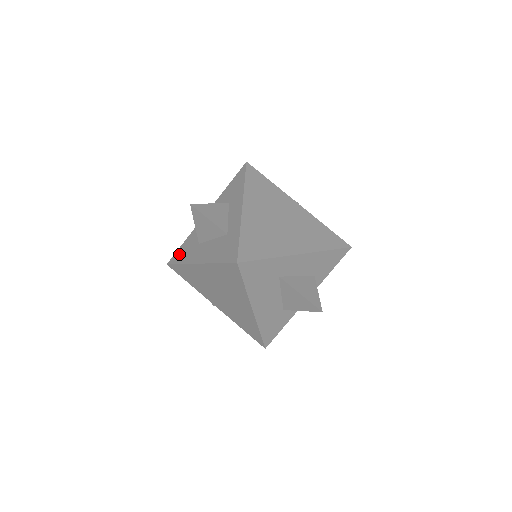
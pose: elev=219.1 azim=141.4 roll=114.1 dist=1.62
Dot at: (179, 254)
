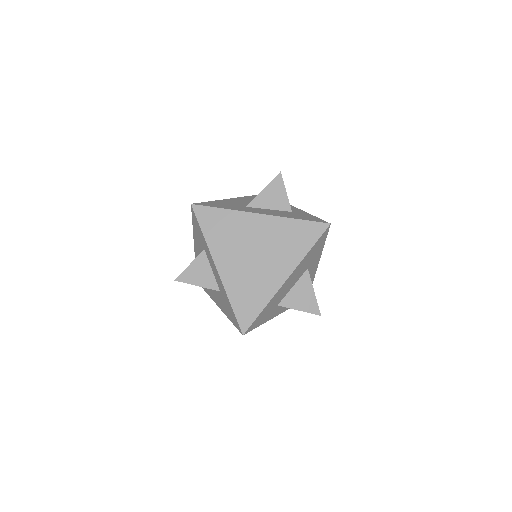
Dot at: (213, 204)
